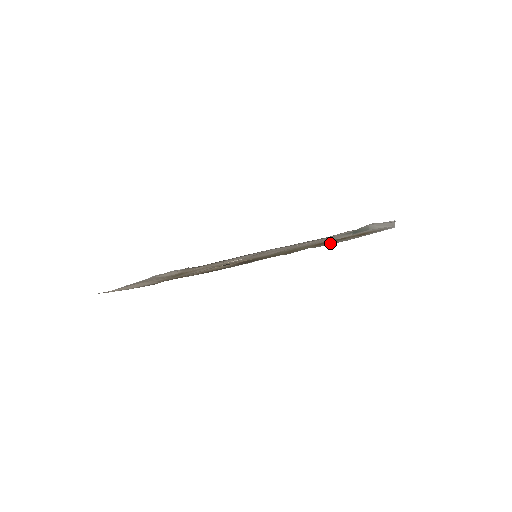
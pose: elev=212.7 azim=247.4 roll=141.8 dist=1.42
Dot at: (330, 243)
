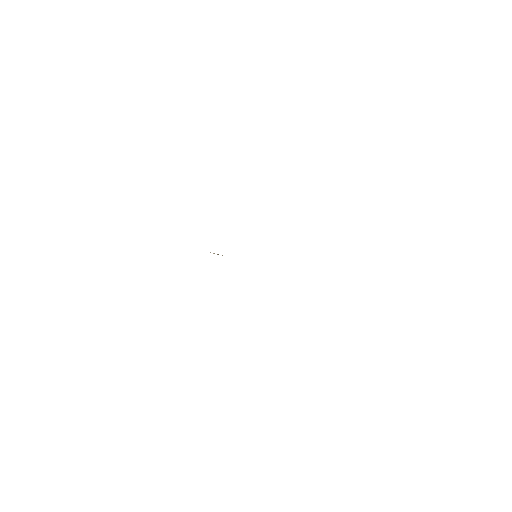
Dot at: occluded
